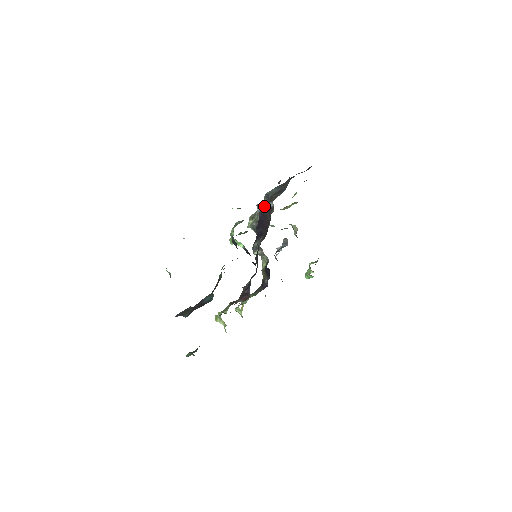
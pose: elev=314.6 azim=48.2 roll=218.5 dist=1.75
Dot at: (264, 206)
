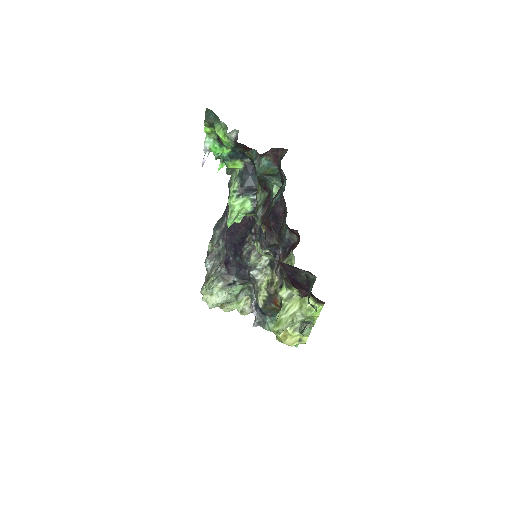
Dot at: (221, 234)
